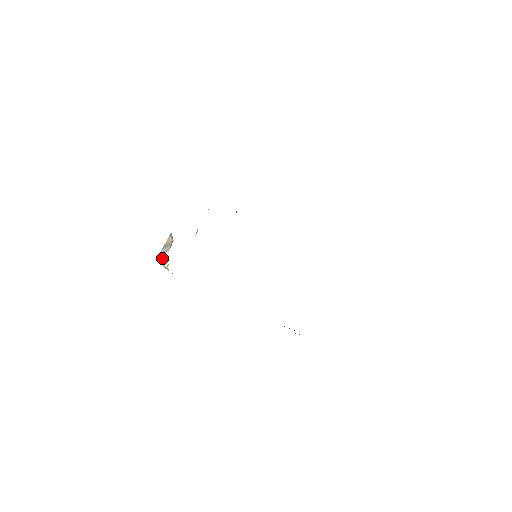
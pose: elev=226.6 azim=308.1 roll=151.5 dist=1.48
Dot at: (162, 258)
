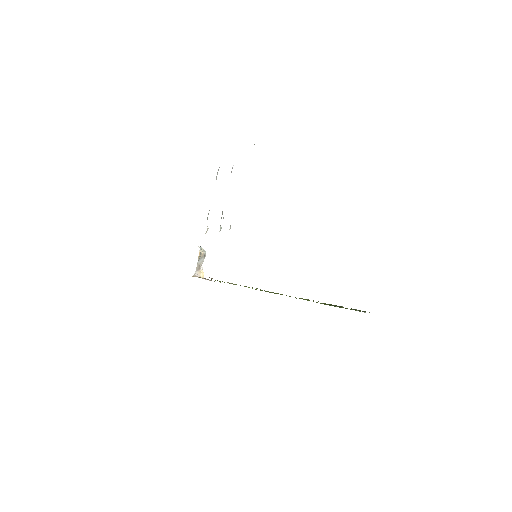
Dot at: (199, 269)
